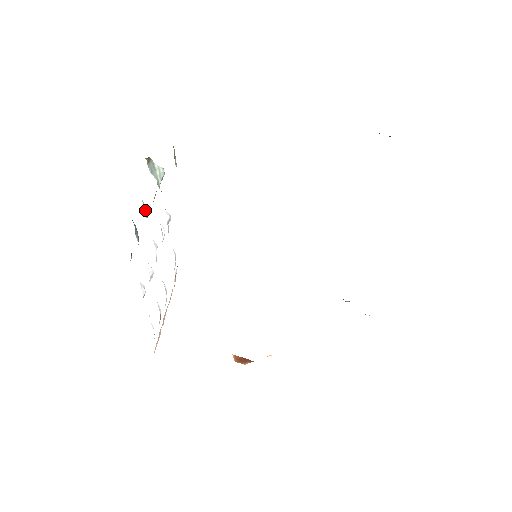
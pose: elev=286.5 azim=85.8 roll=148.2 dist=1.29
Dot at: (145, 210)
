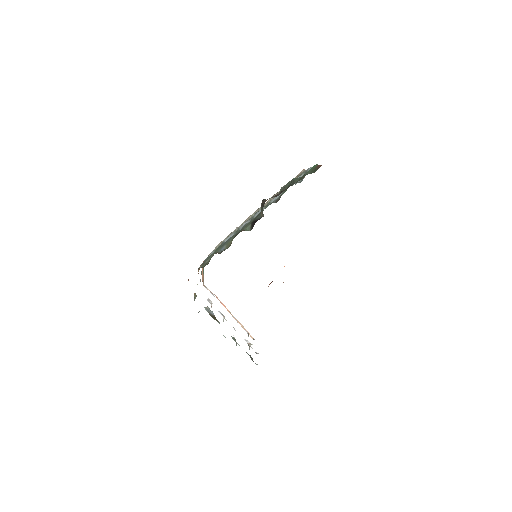
Dot at: occluded
